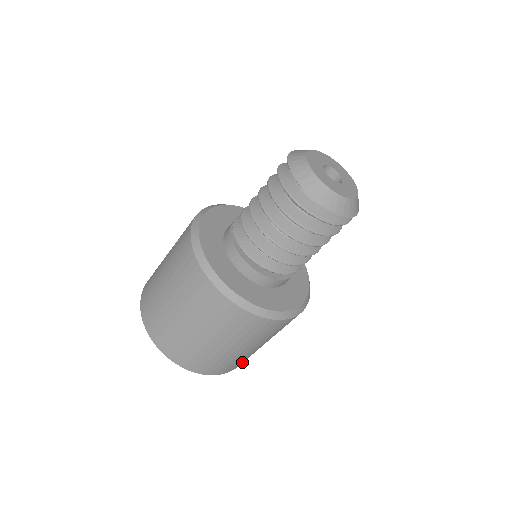
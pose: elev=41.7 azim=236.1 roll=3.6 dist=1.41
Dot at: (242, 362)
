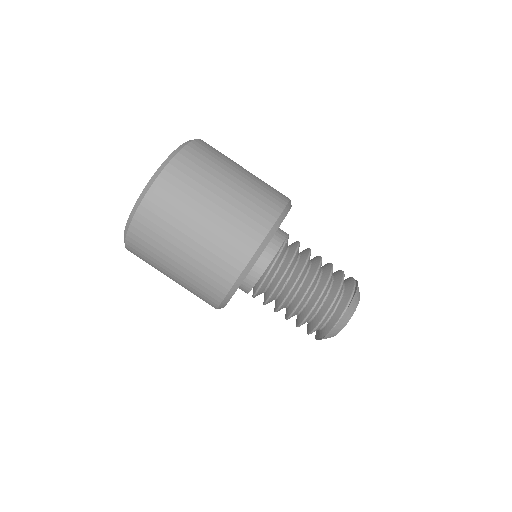
Dot at: occluded
